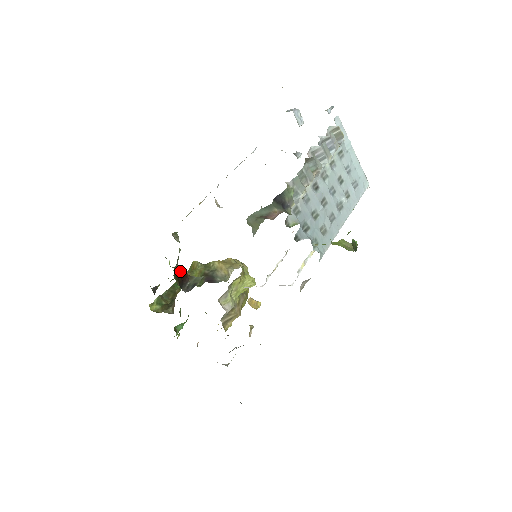
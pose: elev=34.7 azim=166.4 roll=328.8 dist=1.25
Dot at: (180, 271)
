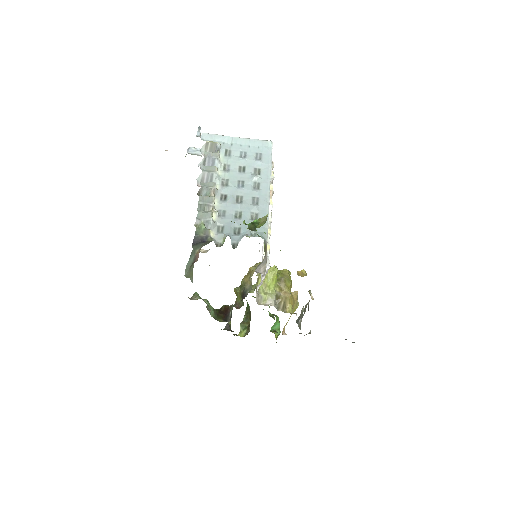
Dot at: (222, 309)
